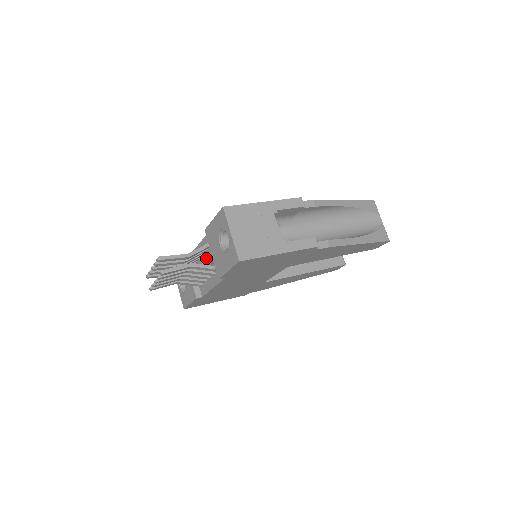
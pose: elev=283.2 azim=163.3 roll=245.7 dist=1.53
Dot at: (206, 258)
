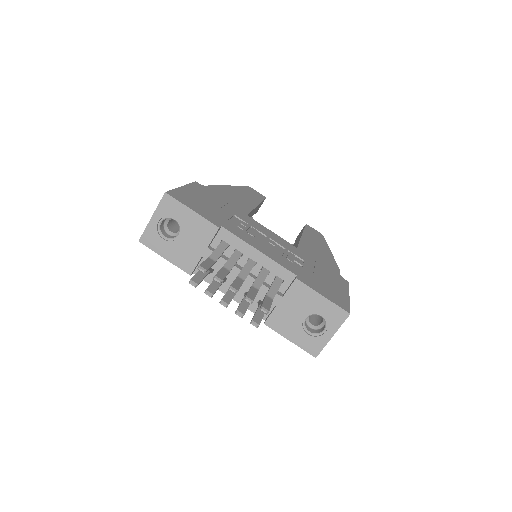
Dot at: (265, 290)
